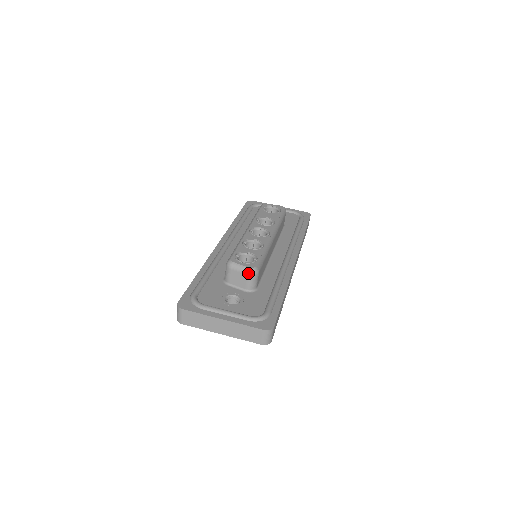
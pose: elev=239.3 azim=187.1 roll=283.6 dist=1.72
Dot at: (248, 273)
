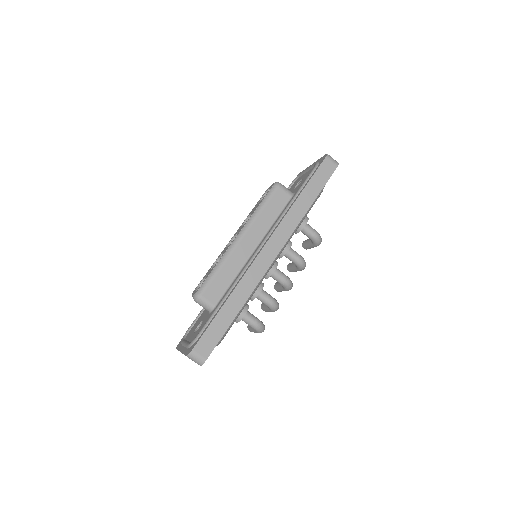
Dot at: occluded
